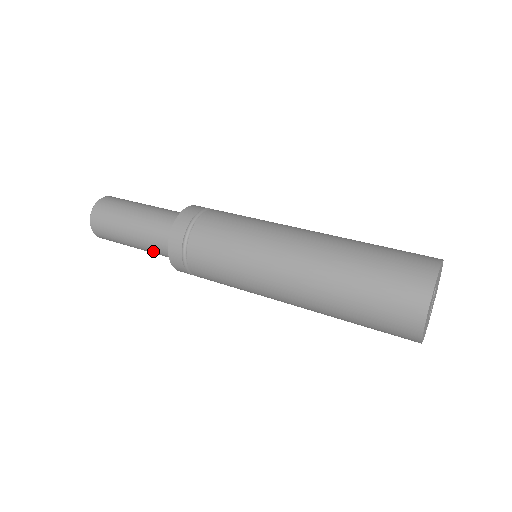
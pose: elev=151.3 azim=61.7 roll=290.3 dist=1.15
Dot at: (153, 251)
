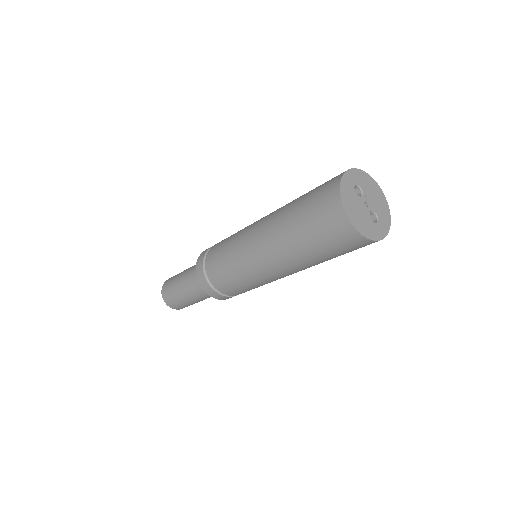
Dot at: (196, 292)
